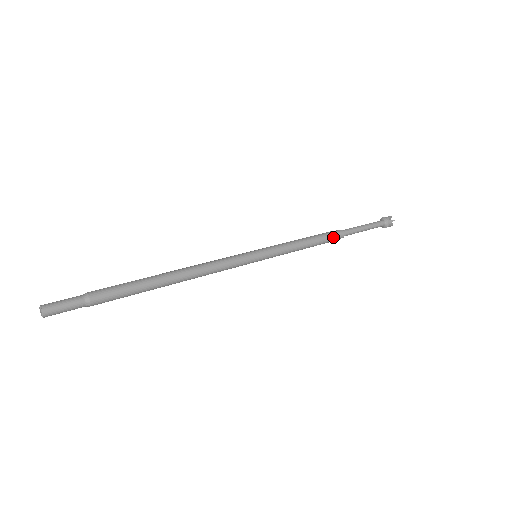
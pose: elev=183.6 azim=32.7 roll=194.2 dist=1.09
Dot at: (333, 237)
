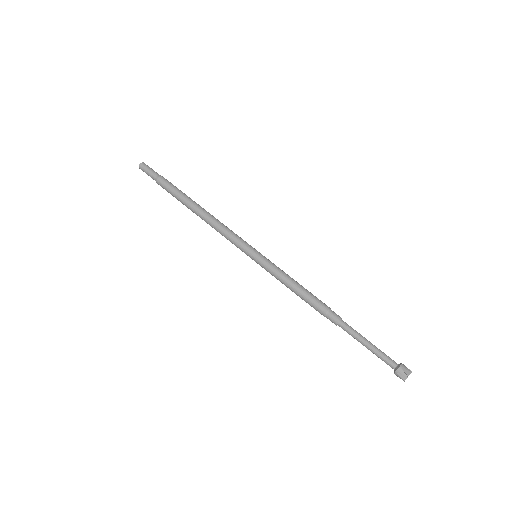
Dot at: (327, 308)
